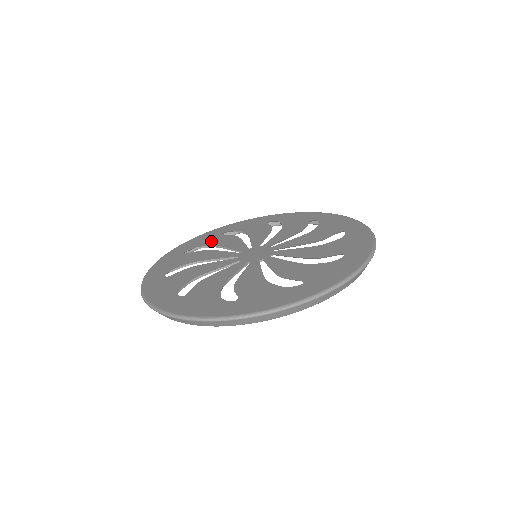
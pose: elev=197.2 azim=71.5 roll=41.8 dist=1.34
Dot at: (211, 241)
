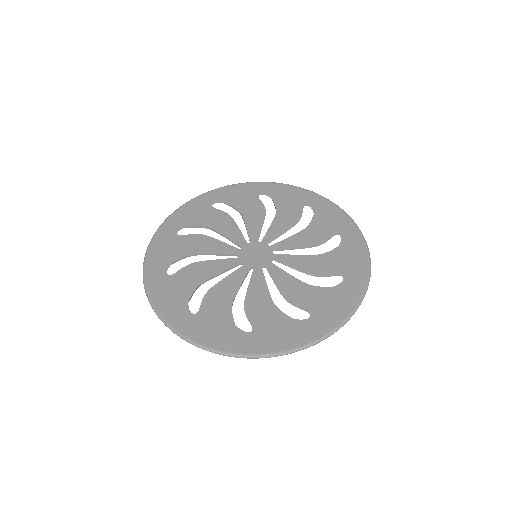
Dot at: (203, 218)
